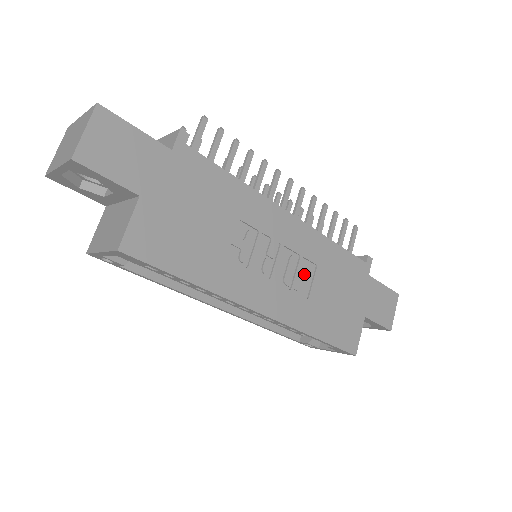
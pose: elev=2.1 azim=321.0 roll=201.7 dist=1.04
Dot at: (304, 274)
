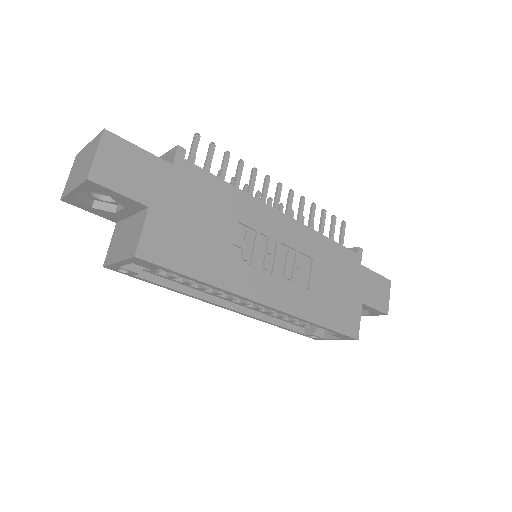
Dot at: (302, 267)
